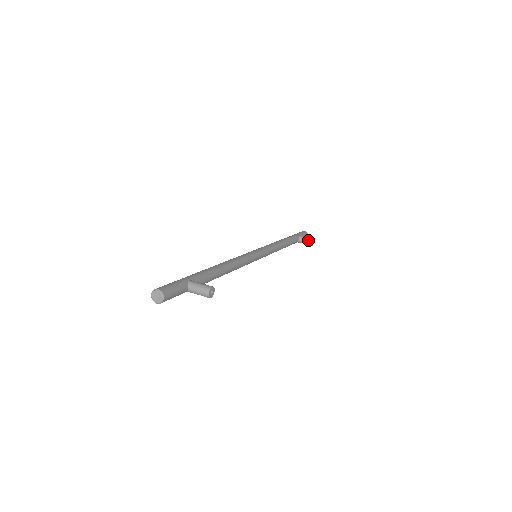
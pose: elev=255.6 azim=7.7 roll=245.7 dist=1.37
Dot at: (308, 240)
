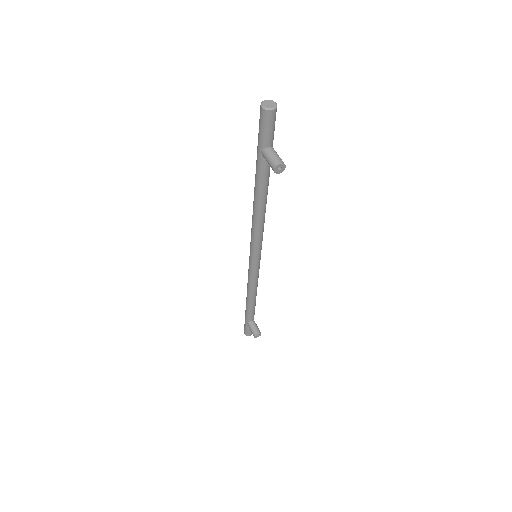
Dot at: (258, 329)
